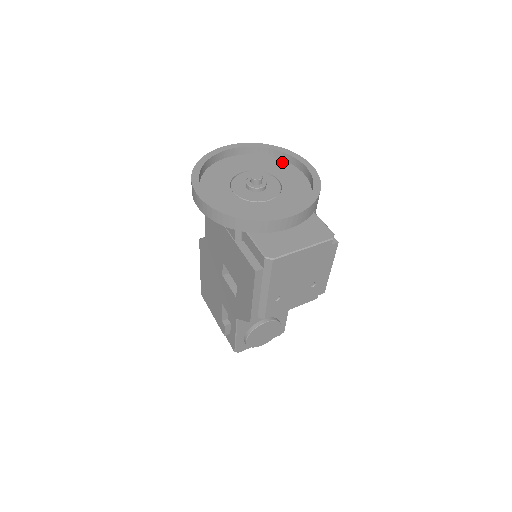
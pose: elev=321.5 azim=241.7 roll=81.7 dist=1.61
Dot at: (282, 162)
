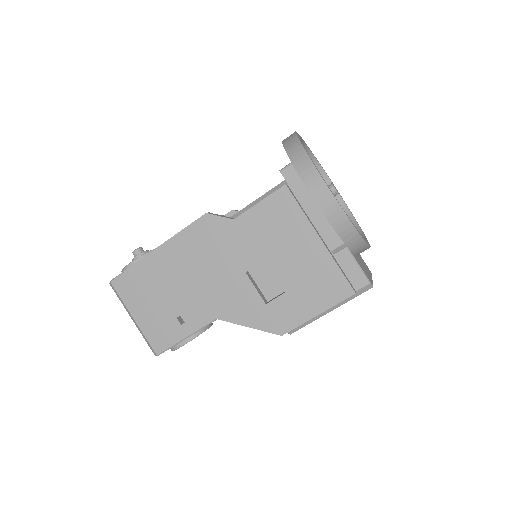
Dot at: occluded
